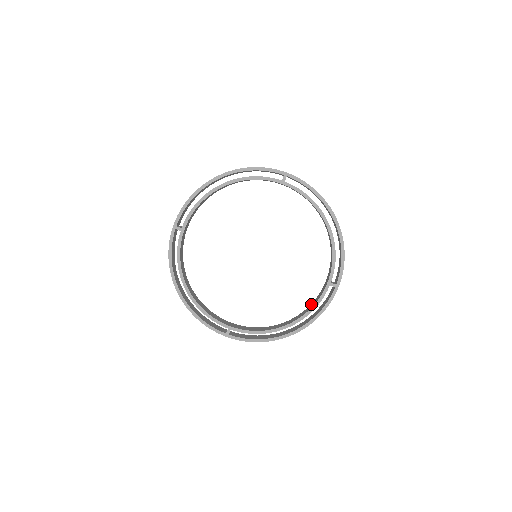
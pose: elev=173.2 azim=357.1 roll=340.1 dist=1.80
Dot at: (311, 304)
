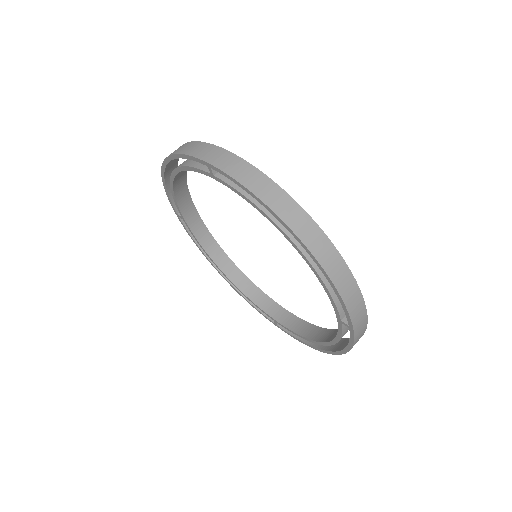
Dot at: occluded
